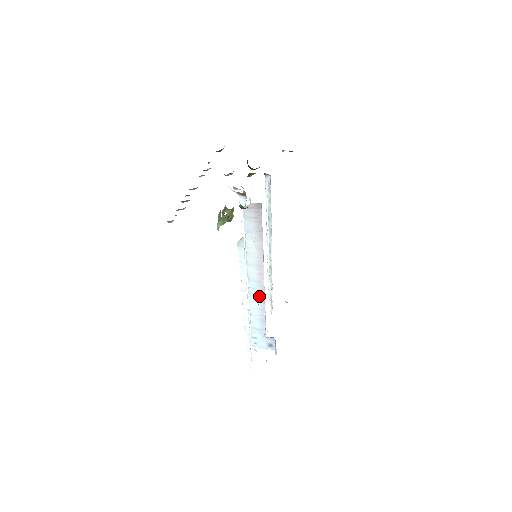
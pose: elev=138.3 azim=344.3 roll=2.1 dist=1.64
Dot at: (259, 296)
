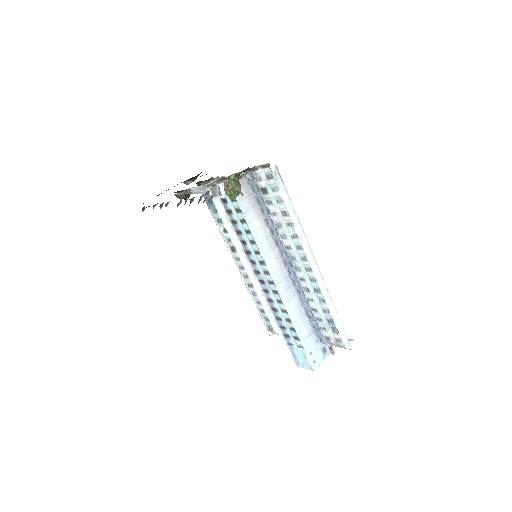
Dot at: (288, 289)
